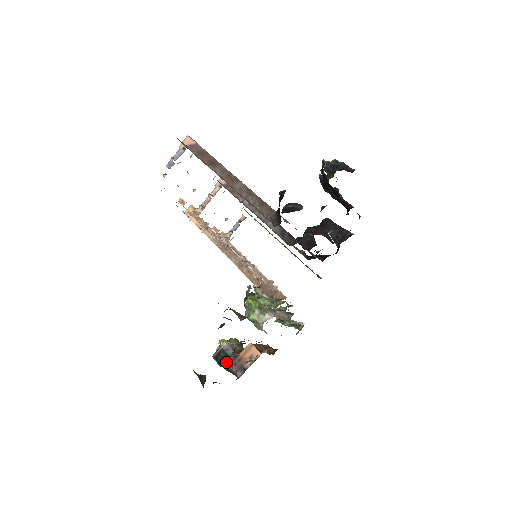
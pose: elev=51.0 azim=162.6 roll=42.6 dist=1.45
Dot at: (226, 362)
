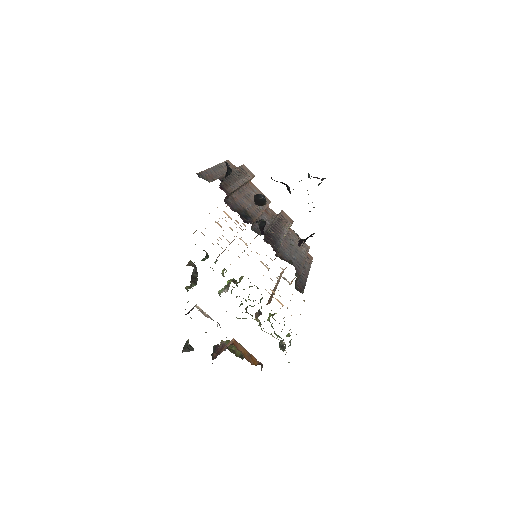
Dot at: (215, 350)
